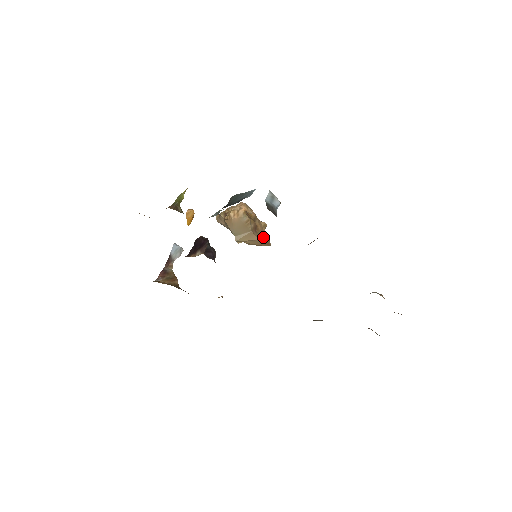
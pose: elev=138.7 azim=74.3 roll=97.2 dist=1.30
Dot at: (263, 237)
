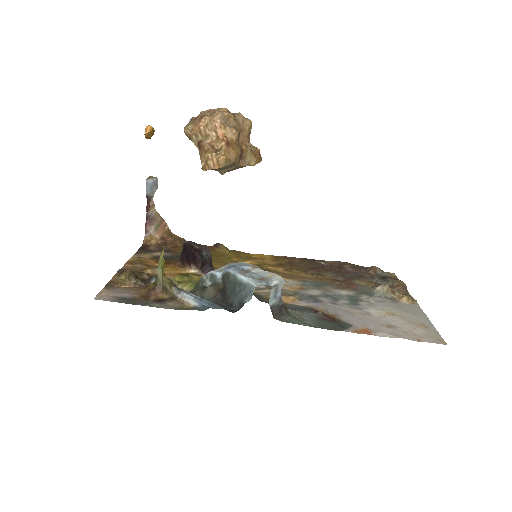
Dot at: (252, 160)
